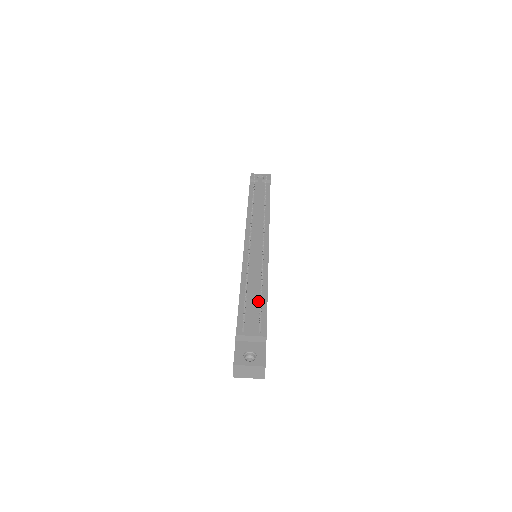
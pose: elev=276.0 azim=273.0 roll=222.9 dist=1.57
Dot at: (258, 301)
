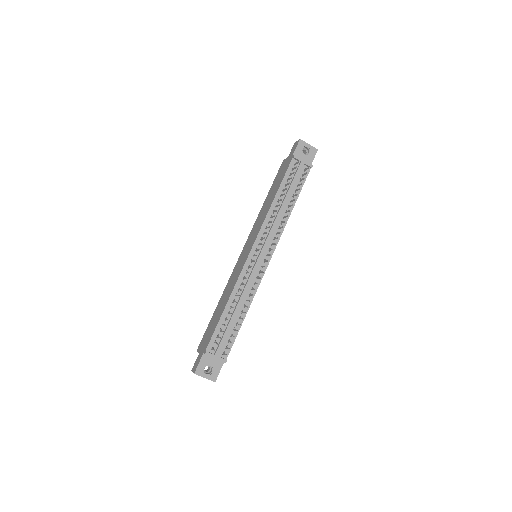
Dot at: (234, 324)
